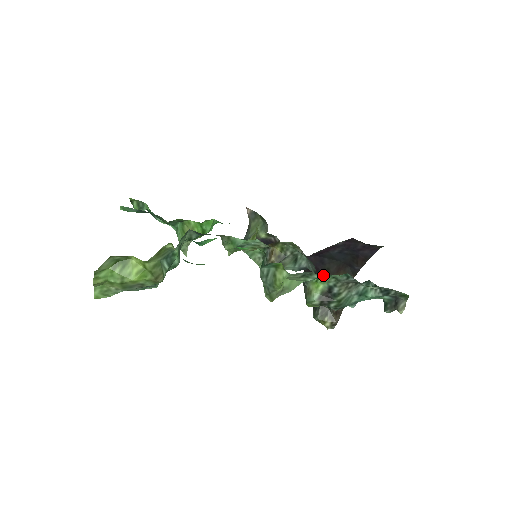
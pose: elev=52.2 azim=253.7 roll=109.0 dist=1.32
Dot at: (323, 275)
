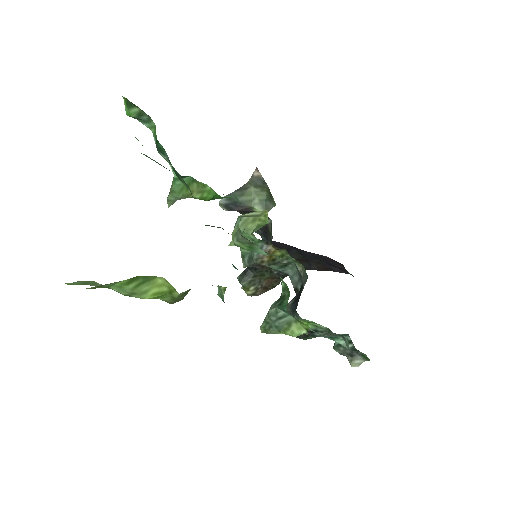
Dot at: occluded
